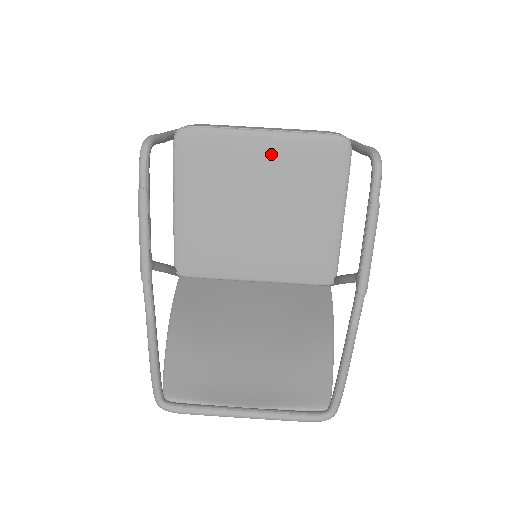
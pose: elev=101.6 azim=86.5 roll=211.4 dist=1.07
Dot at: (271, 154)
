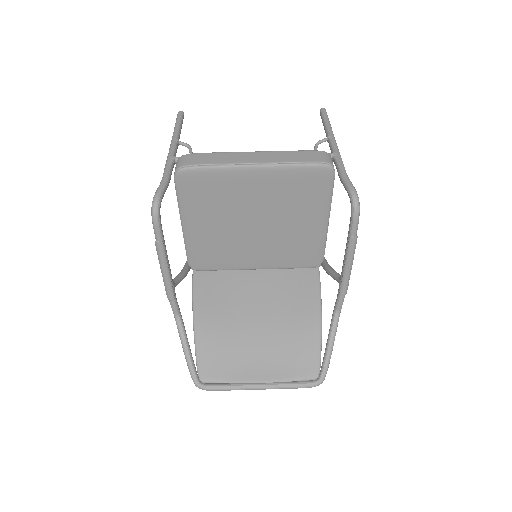
Dot at: (263, 183)
